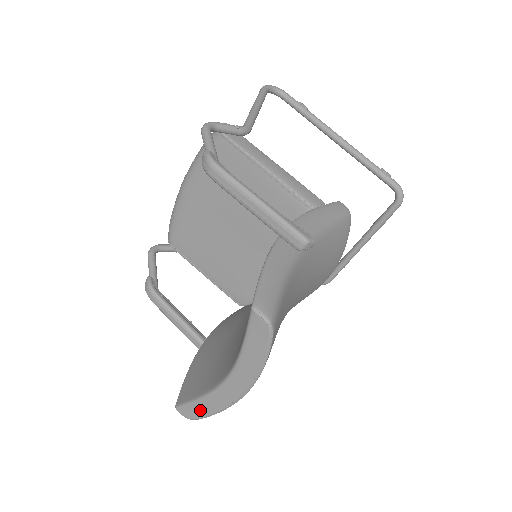
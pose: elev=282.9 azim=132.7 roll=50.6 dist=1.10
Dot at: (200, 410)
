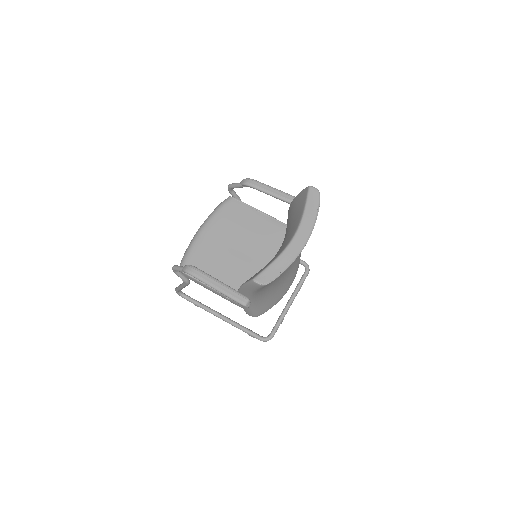
Dot at: (274, 270)
